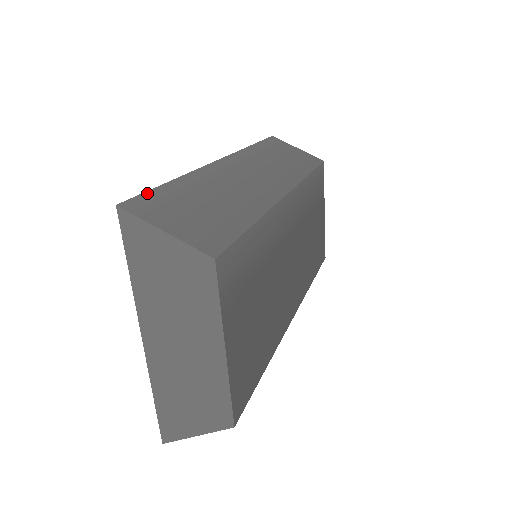
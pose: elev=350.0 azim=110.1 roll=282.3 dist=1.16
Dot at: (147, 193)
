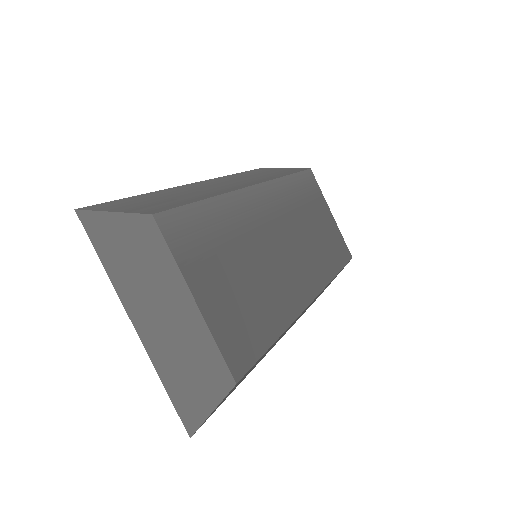
Dot at: (108, 202)
